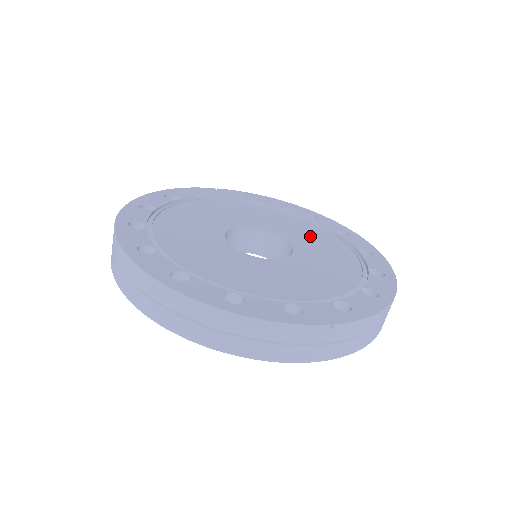
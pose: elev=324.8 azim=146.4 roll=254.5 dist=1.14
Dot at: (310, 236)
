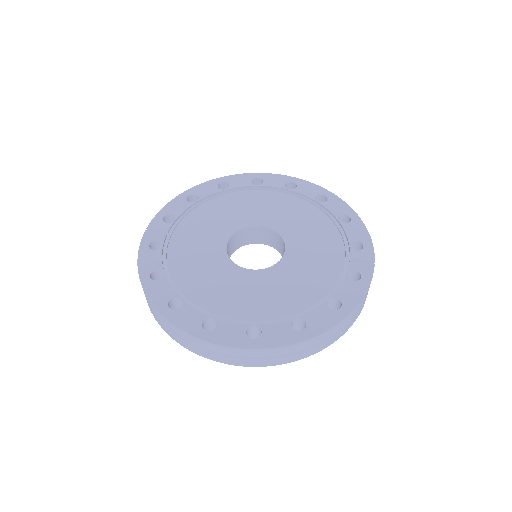
Dot at: (254, 207)
